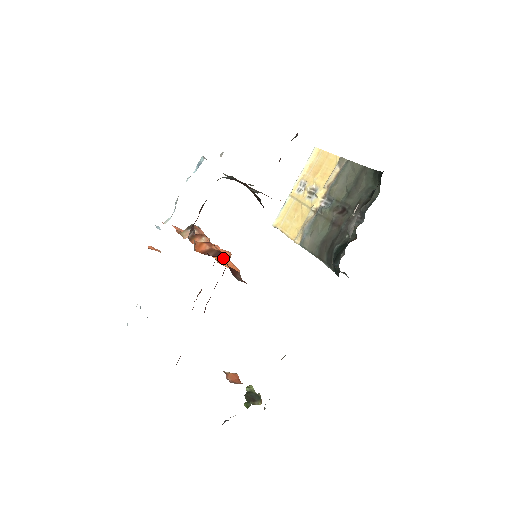
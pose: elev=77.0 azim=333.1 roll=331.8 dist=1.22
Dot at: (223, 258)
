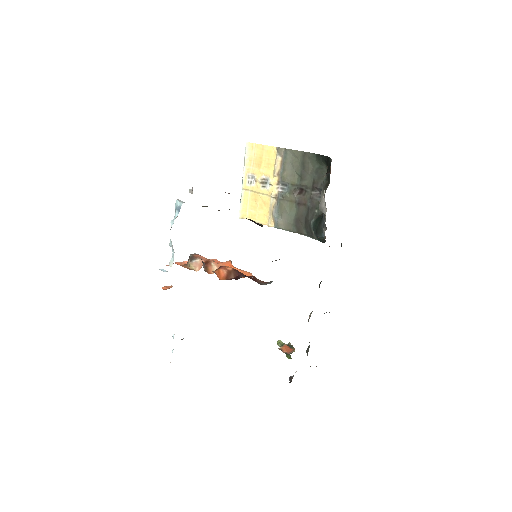
Dot at: (242, 274)
